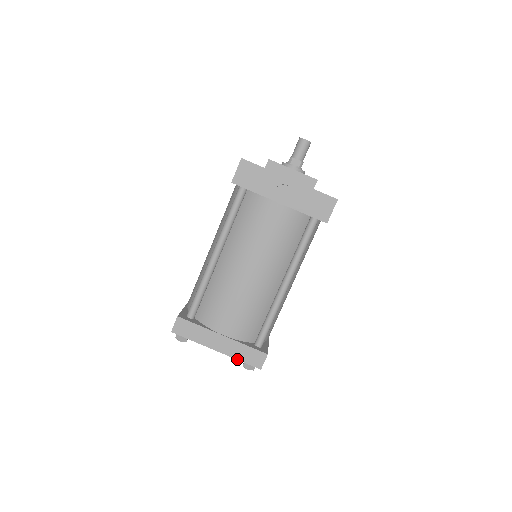
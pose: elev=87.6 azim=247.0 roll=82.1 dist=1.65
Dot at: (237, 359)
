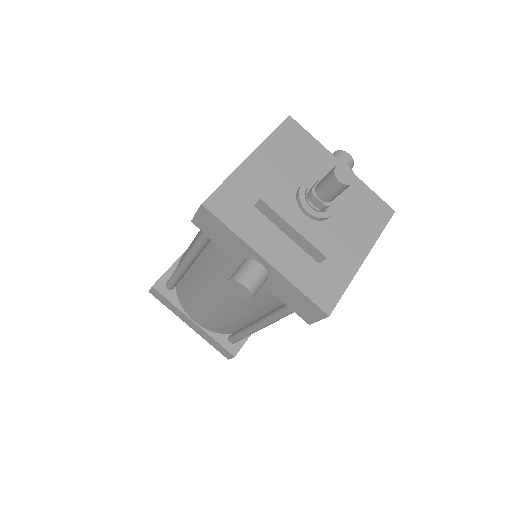
Dot at: occluded
